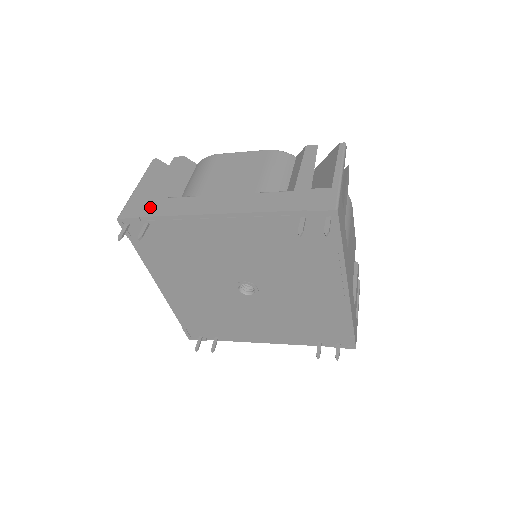
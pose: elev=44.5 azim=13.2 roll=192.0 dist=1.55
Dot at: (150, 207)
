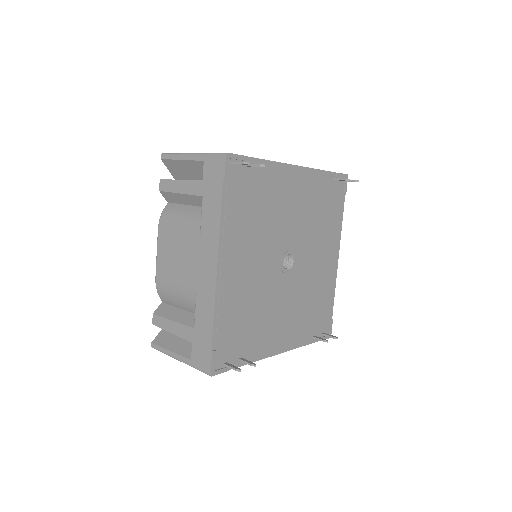
Dot at: occluded
